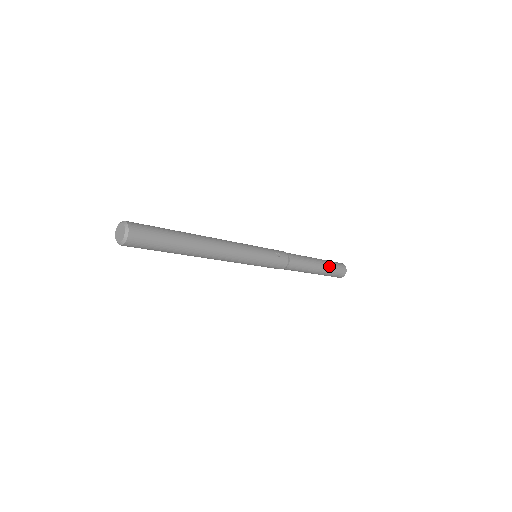
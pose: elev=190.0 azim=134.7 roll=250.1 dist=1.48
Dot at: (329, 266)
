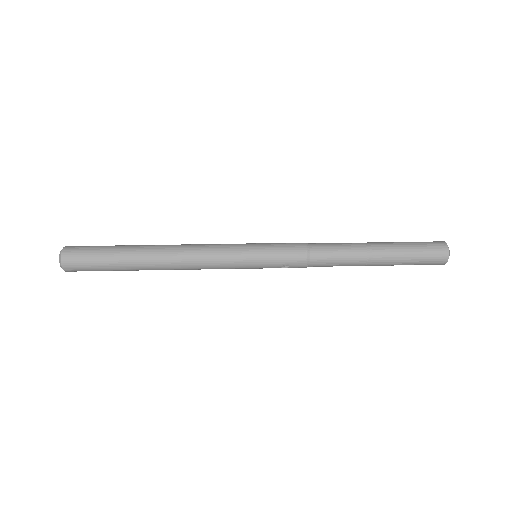
Dot at: (400, 264)
